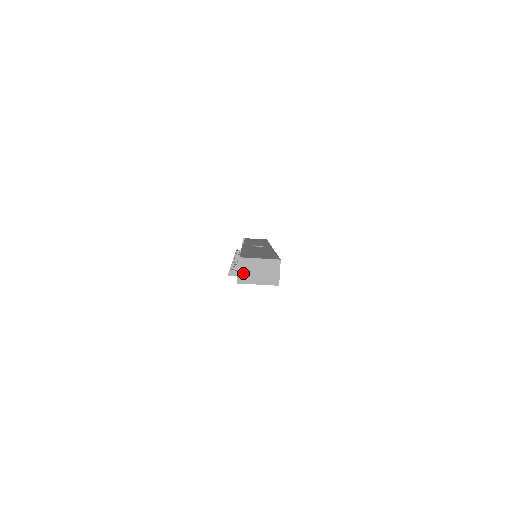
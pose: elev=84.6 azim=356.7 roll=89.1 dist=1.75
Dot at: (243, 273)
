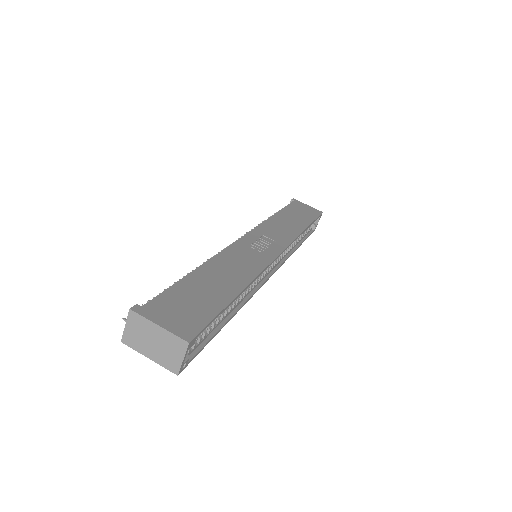
Dot at: (132, 333)
